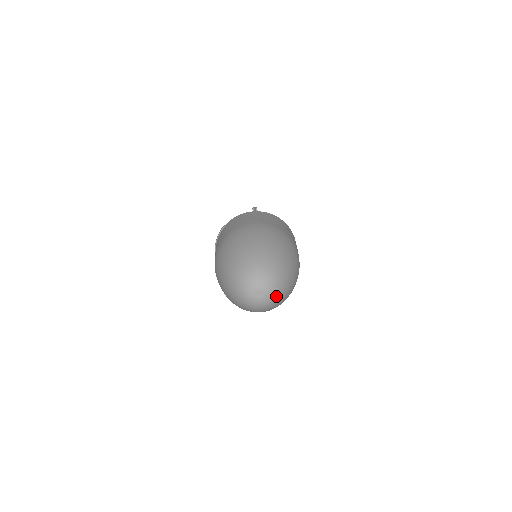
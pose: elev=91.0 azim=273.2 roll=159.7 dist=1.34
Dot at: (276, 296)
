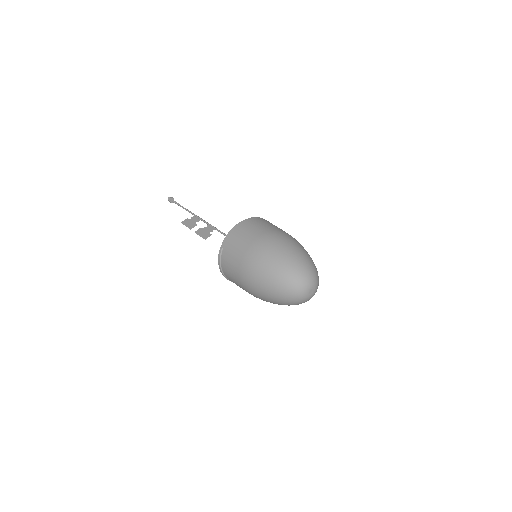
Dot at: (318, 285)
